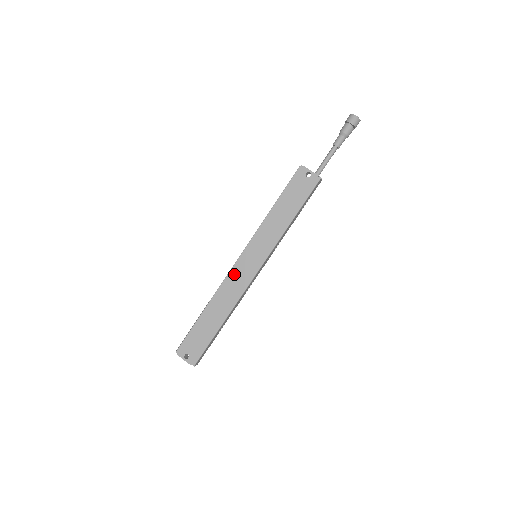
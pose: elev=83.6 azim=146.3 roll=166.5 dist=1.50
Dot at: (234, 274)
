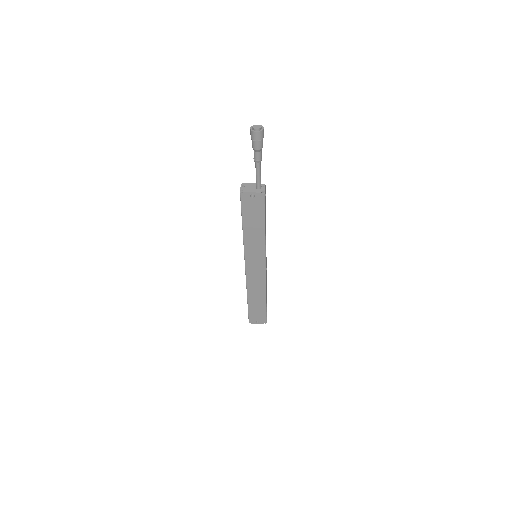
Dot at: (250, 275)
